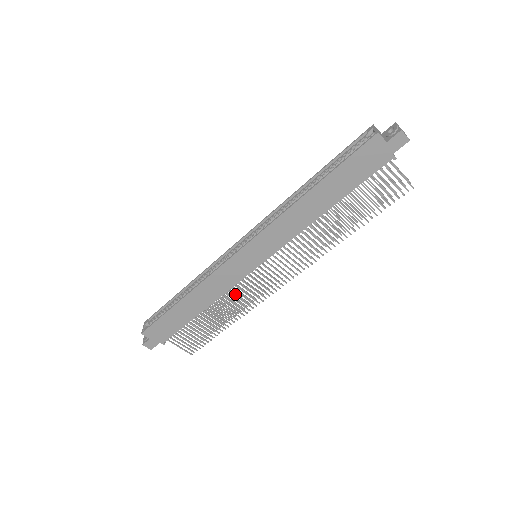
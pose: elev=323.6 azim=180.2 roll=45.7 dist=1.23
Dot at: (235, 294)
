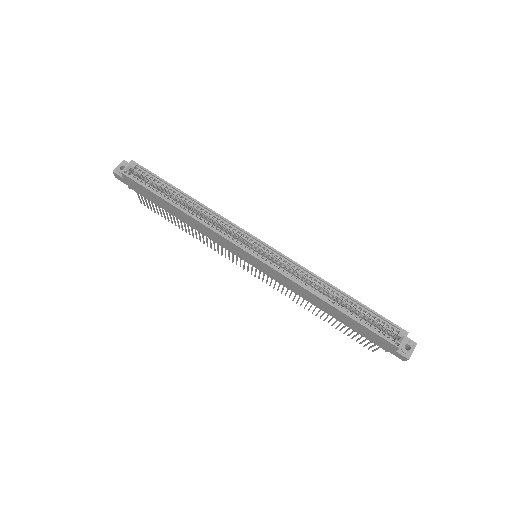
Dot at: occluded
